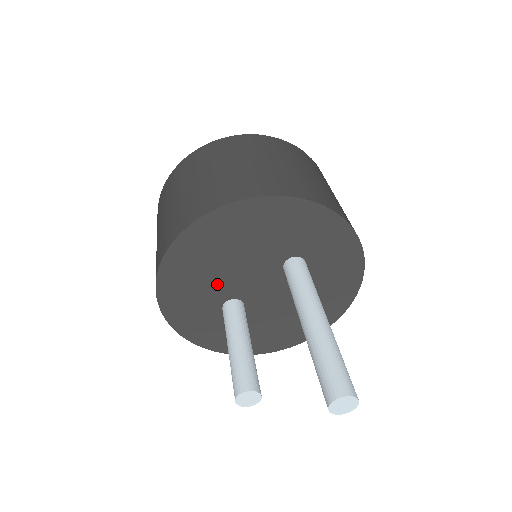
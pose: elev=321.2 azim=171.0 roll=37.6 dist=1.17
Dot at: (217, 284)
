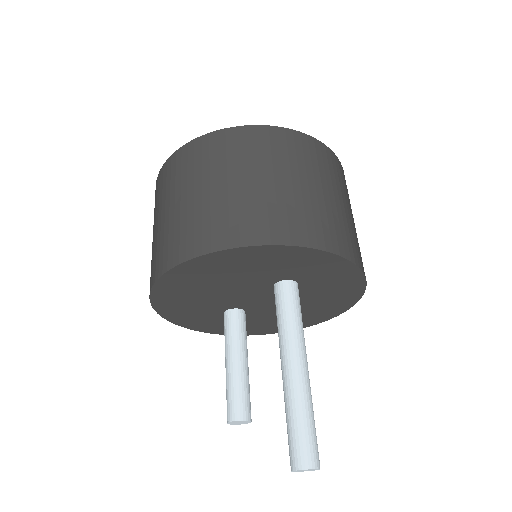
Dot at: (211, 302)
